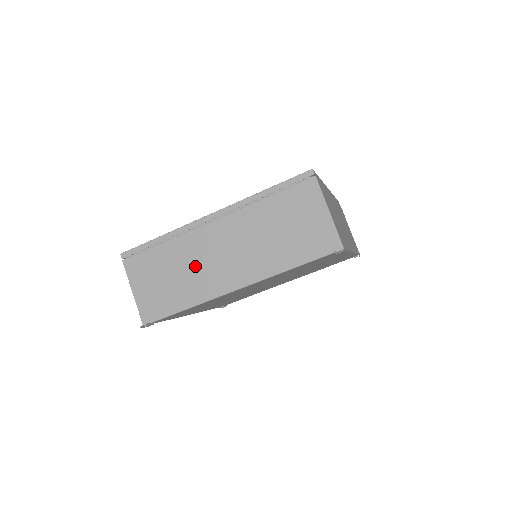
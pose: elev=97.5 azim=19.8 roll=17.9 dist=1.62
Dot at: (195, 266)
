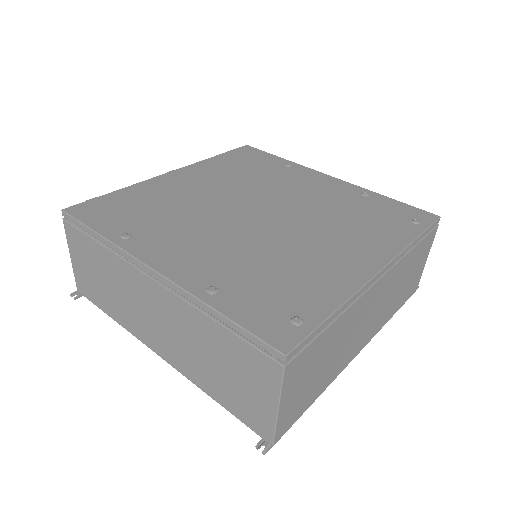
Dot at: (126, 297)
